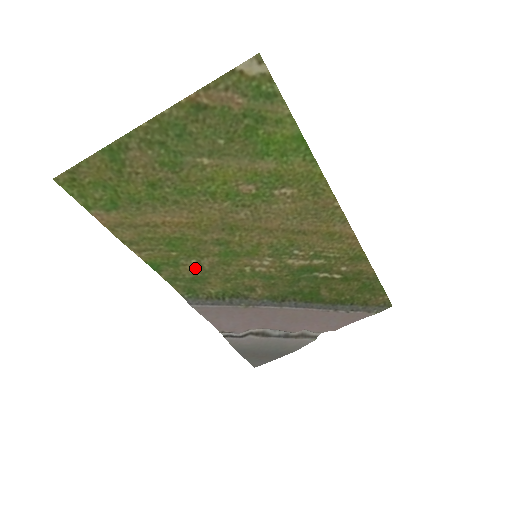
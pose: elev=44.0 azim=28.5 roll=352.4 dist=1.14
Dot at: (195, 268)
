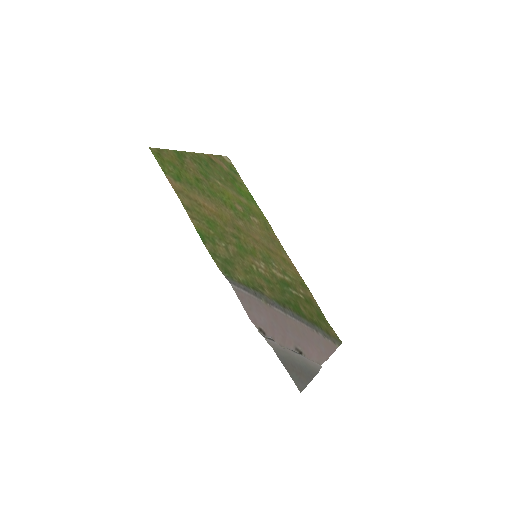
Dot at: (225, 251)
